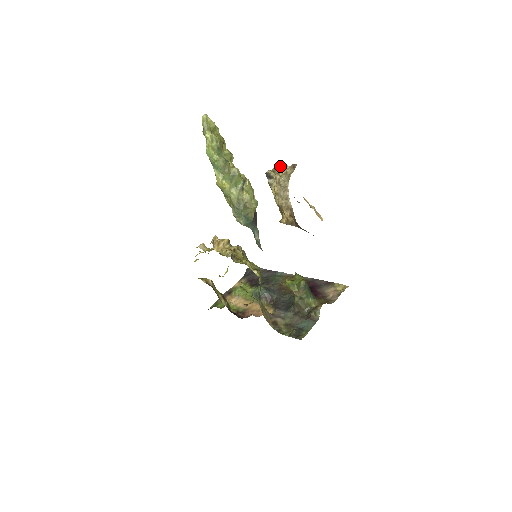
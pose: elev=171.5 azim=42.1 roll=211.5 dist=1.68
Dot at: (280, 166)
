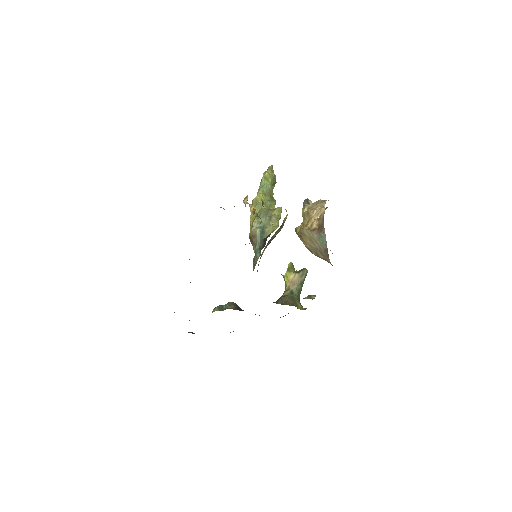
Dot at: occluded
